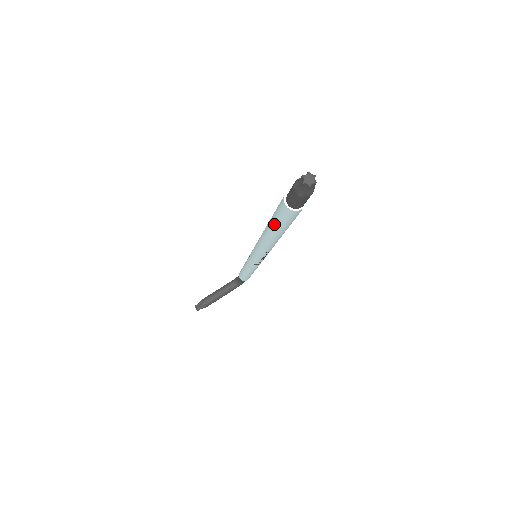
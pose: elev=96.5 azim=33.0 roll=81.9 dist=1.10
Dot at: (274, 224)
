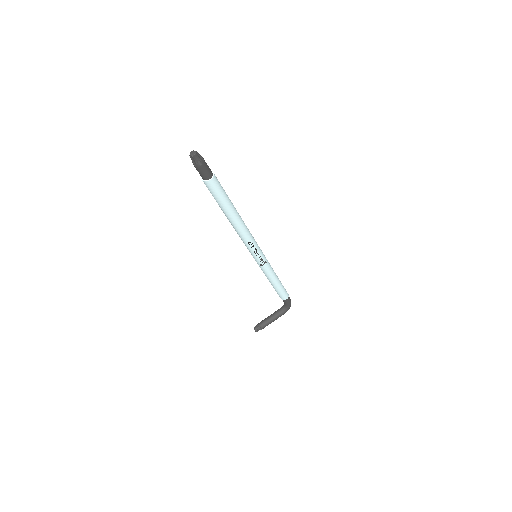
Dot at: occluded
